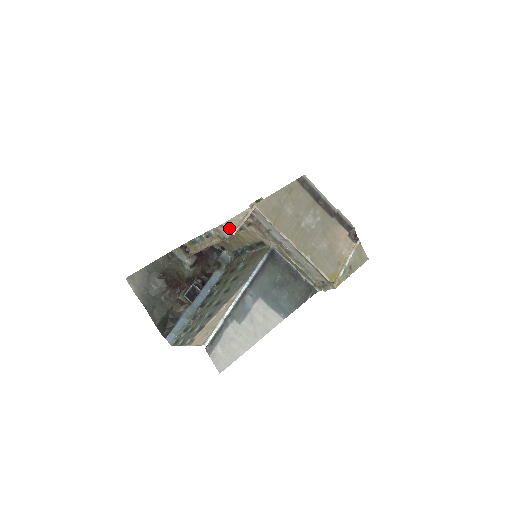
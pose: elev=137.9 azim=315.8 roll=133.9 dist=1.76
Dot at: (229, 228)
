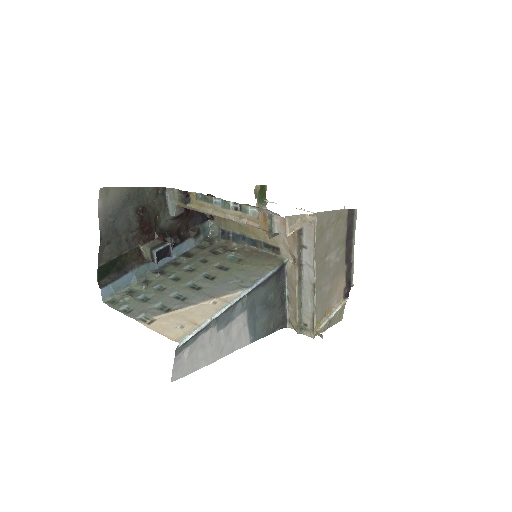
Dot at: occluded
